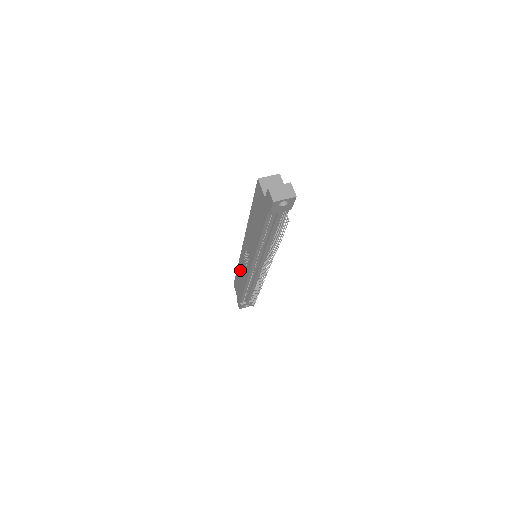
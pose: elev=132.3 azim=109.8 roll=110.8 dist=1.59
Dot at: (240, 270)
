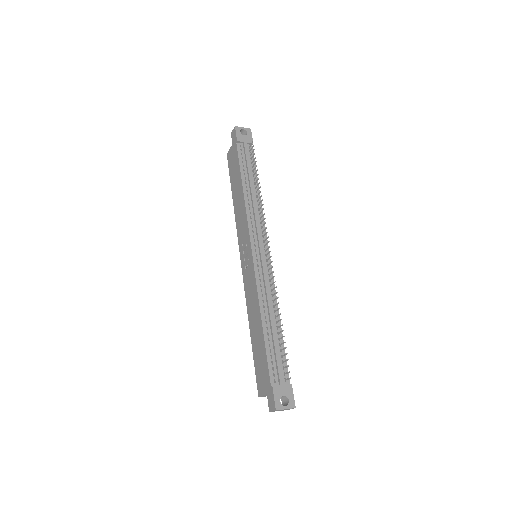
Dot at: (250, 311)
